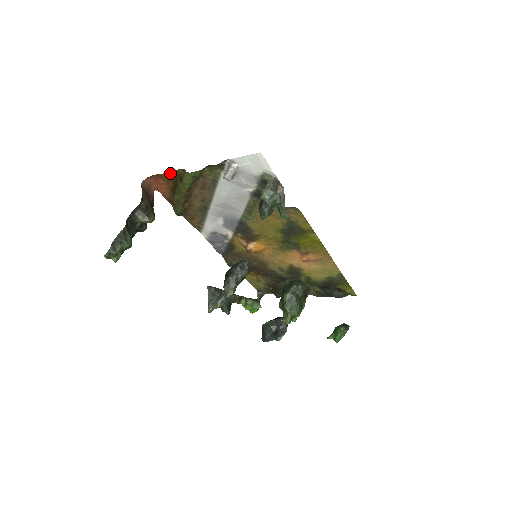
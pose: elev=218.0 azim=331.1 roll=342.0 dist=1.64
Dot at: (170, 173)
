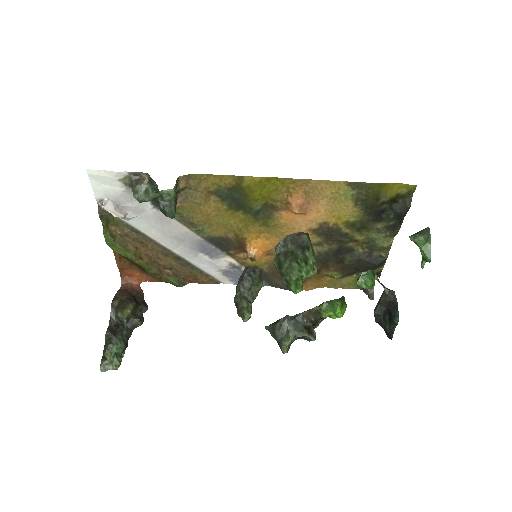
Dot at: (117, 259)
